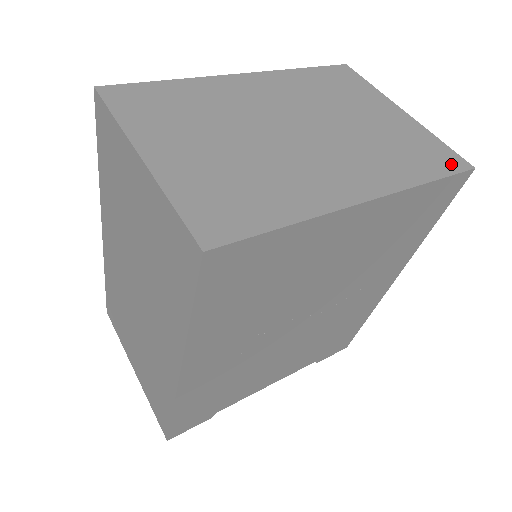
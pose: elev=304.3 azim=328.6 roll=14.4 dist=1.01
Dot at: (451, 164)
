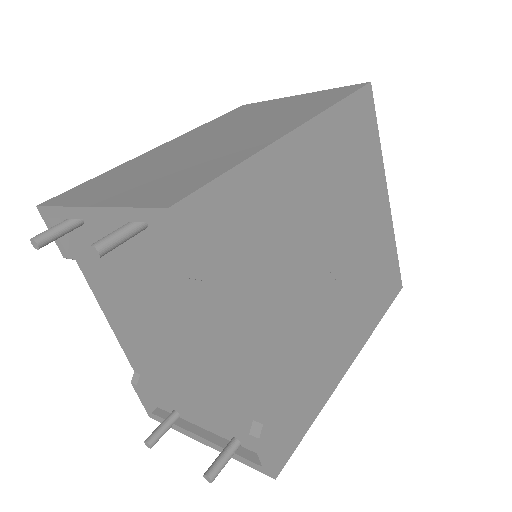
Dot at: occluded
